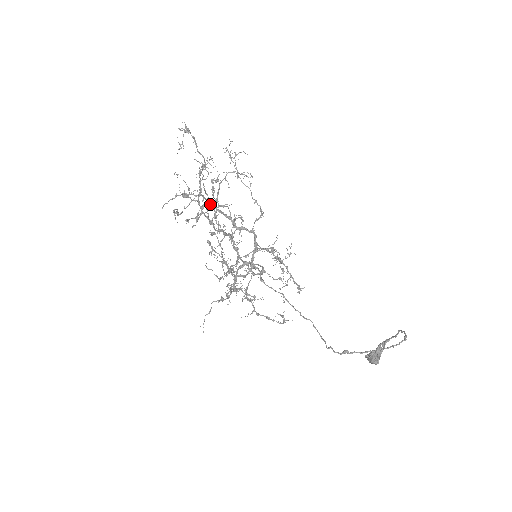
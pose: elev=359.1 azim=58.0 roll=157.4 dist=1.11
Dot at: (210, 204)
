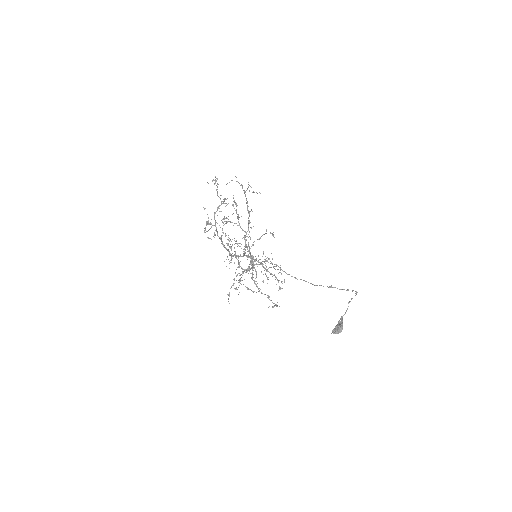
Dot at: (218, 236)
